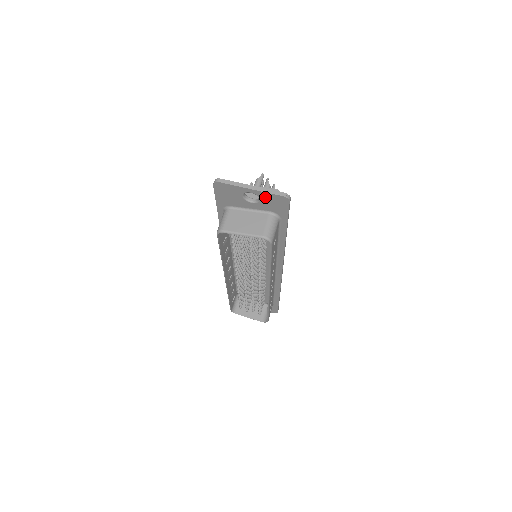
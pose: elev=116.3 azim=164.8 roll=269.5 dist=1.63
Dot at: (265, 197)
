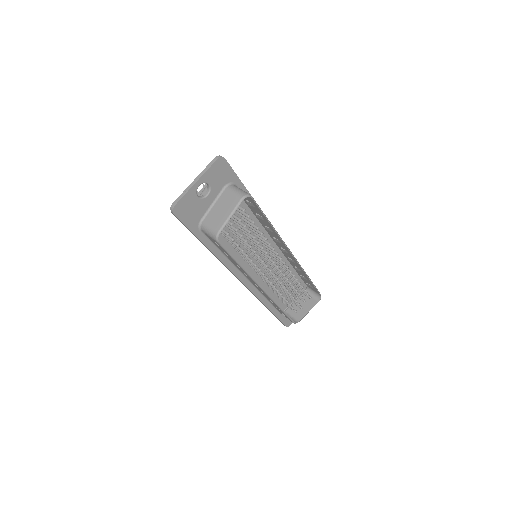
Dot at: (210, 177)
